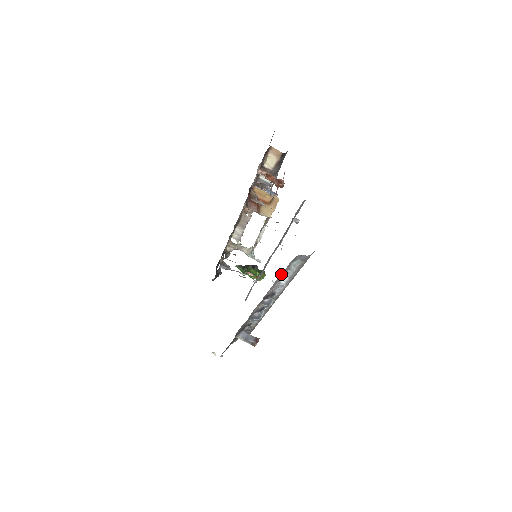
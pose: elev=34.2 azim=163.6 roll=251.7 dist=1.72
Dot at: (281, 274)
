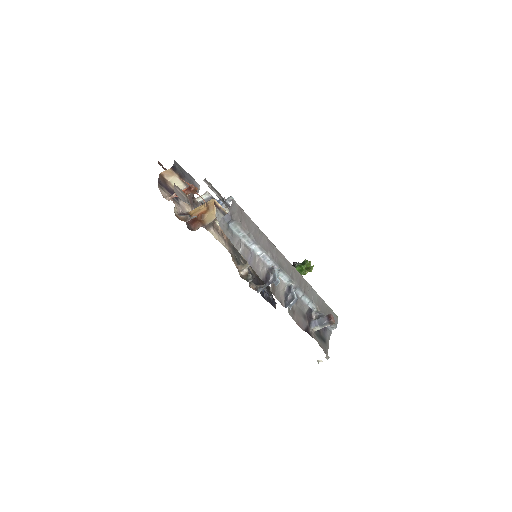
Dot at: (237, 248)
